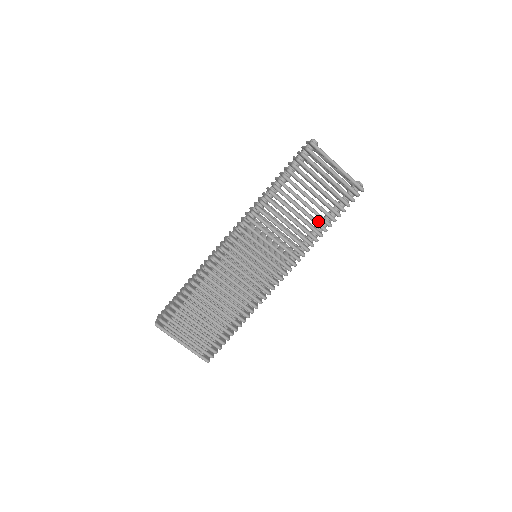
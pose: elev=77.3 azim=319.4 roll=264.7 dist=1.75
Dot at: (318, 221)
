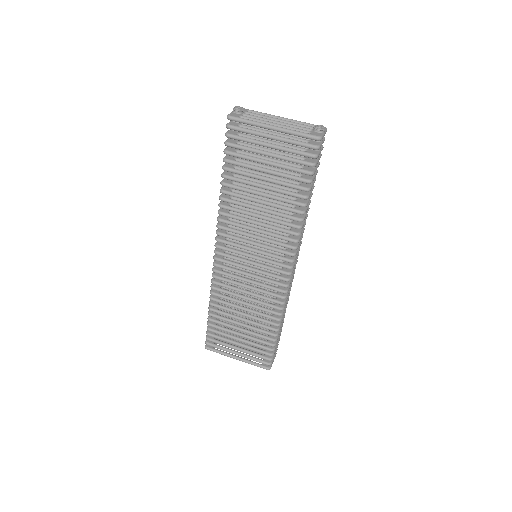
Dot at: occluded
